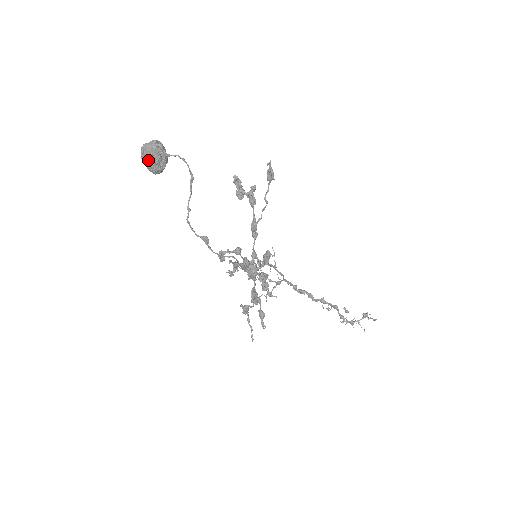
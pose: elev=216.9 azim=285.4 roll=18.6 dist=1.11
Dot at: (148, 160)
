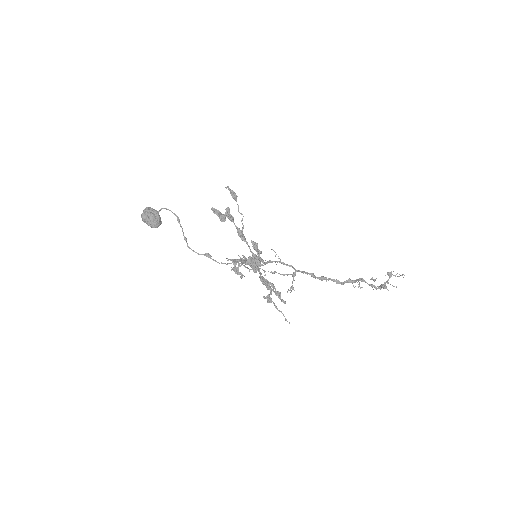
Dot at: (147, 220)
